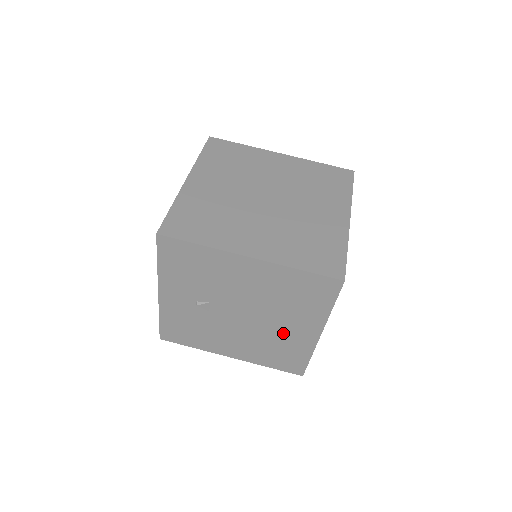
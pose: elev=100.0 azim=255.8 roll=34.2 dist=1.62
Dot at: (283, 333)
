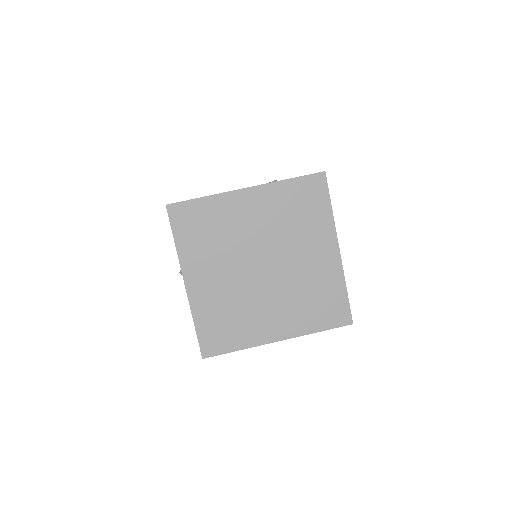
Dot at: occluded
